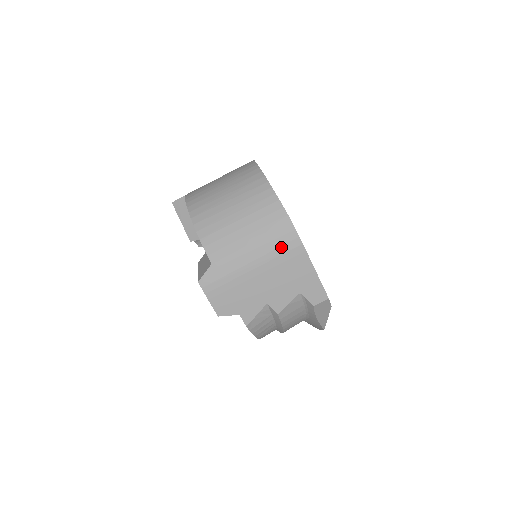
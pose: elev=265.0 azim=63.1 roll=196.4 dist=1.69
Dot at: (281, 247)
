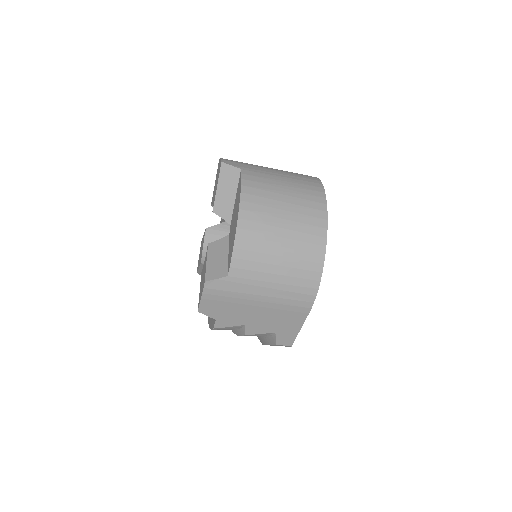
Dot at: (294, 300)
